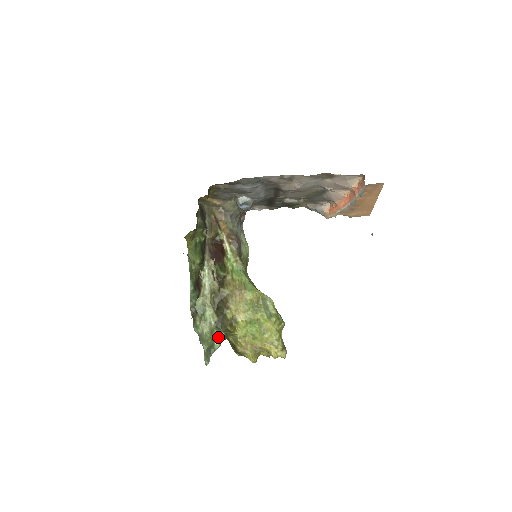
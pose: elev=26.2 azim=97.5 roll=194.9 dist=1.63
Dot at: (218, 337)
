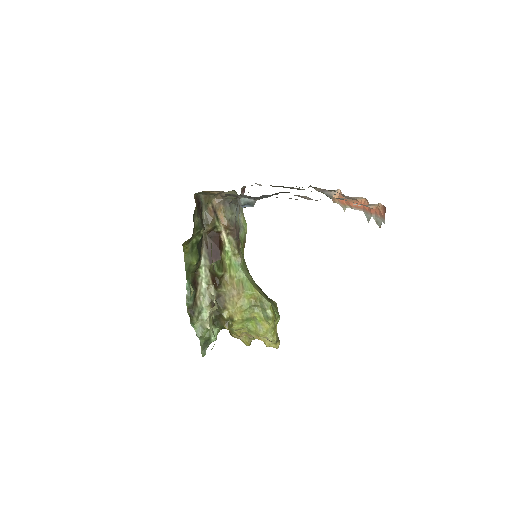
Dot at: (214, 332)
